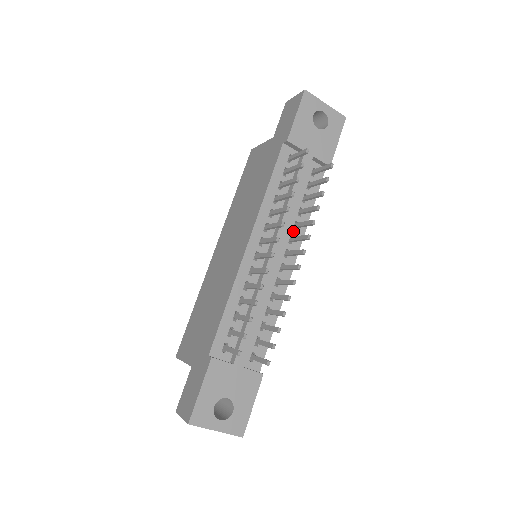
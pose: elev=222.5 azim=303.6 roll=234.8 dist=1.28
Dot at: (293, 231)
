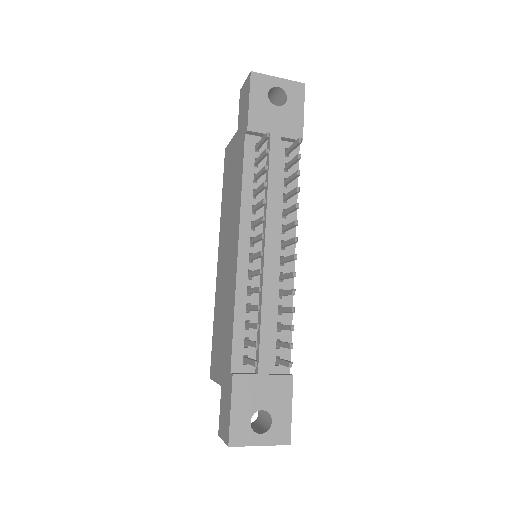
Dot at: (283, 220)
